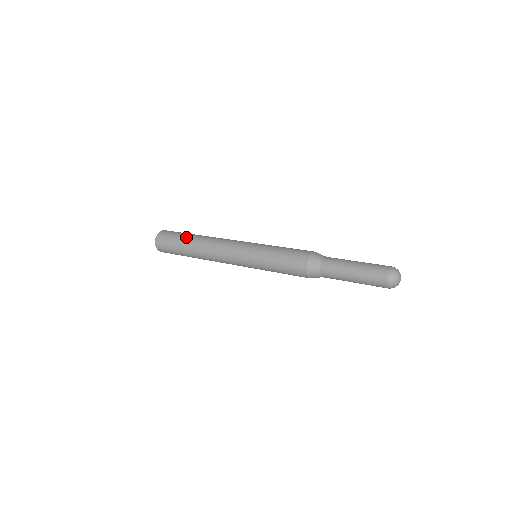
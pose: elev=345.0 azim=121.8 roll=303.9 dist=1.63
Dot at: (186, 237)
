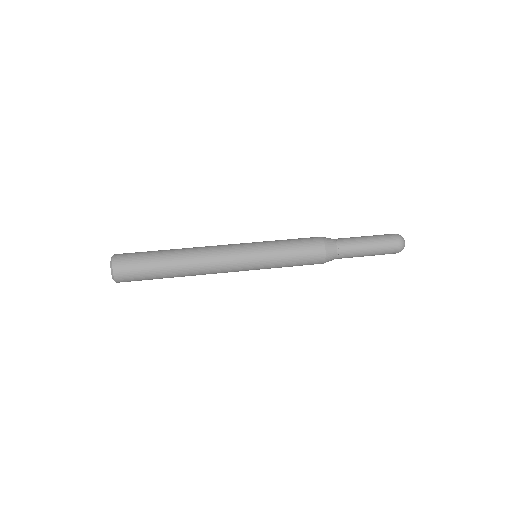
Dot at: (161, 259)
